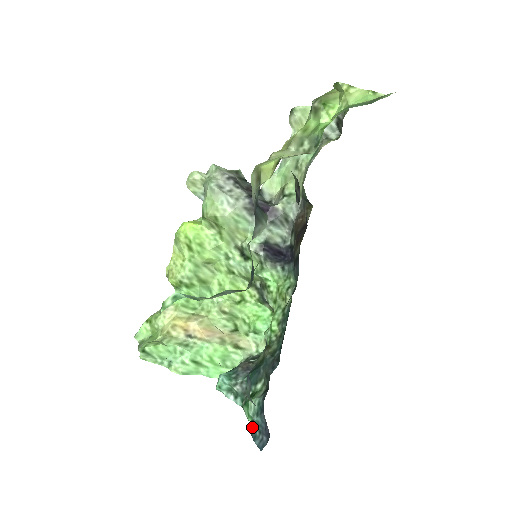
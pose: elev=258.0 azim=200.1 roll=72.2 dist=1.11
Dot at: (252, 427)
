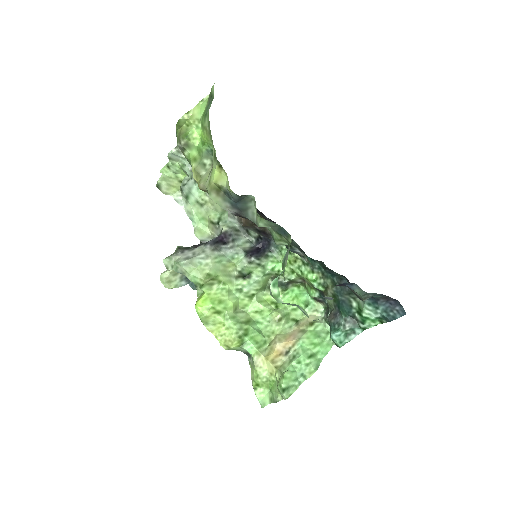
Dot at: (385, 319)
